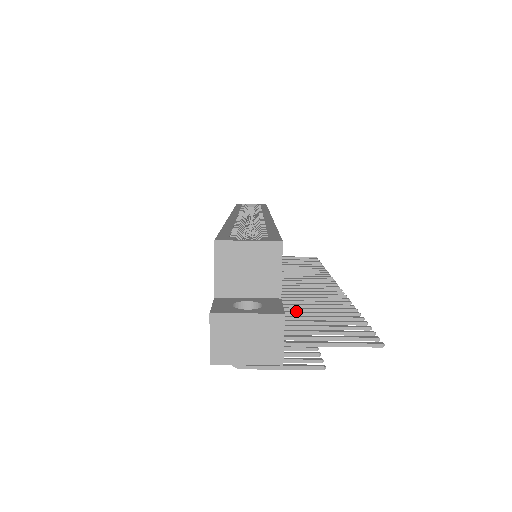
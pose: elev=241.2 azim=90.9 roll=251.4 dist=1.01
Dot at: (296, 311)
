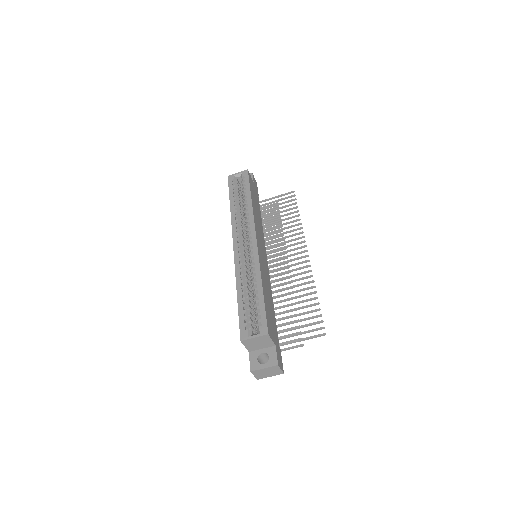
Dot at: occluded
